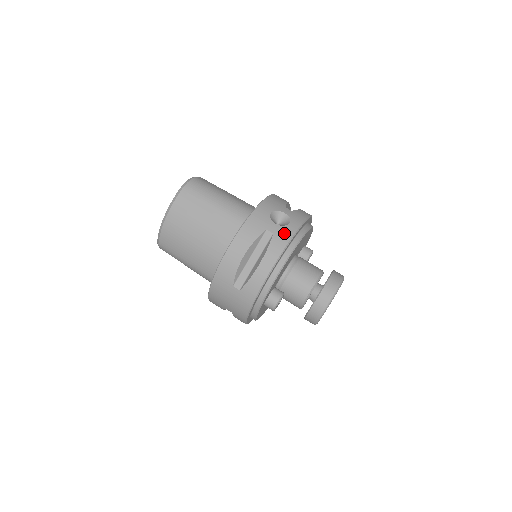
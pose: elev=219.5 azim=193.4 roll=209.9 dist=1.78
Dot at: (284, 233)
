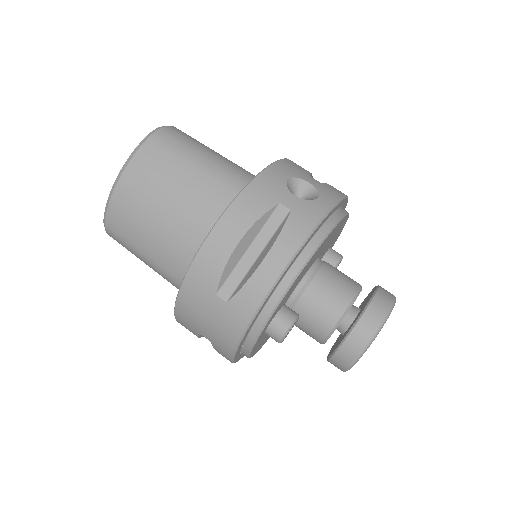
Dot at: (309, 211)
